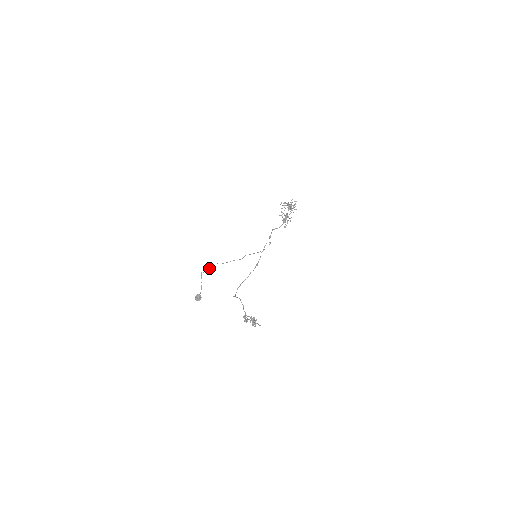
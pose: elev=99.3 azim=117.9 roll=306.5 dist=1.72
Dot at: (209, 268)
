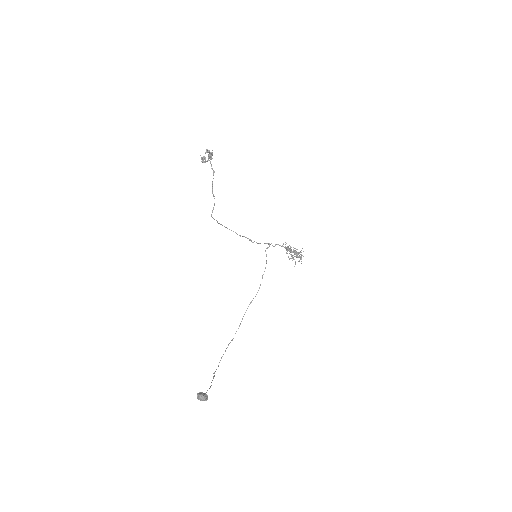
Dot at: occluded
